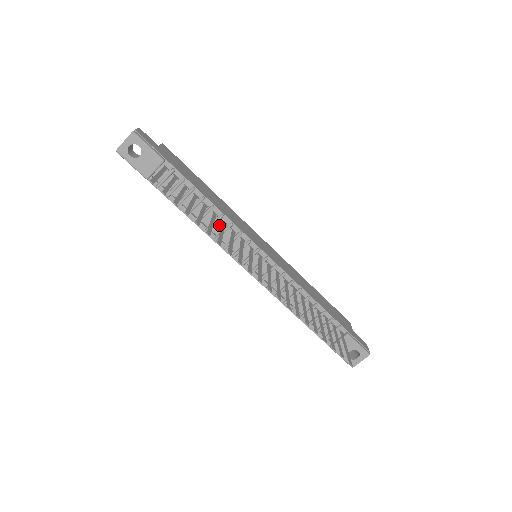
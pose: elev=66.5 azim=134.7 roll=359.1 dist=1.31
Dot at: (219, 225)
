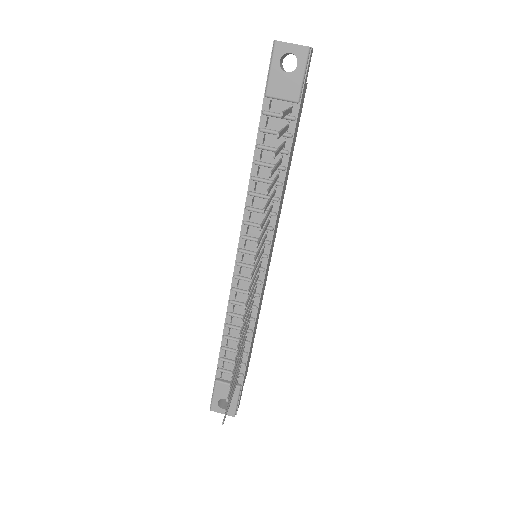
Dot at: (265, 202)
